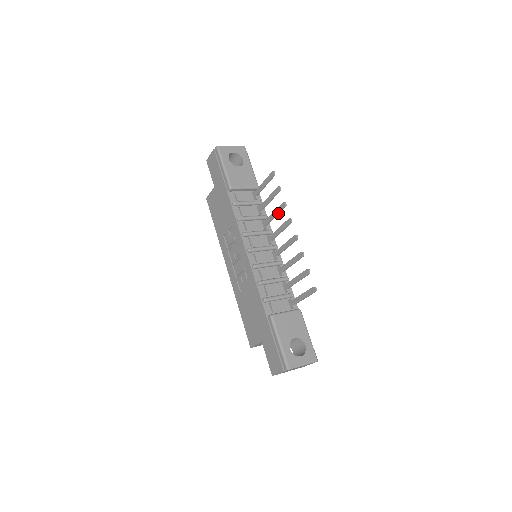
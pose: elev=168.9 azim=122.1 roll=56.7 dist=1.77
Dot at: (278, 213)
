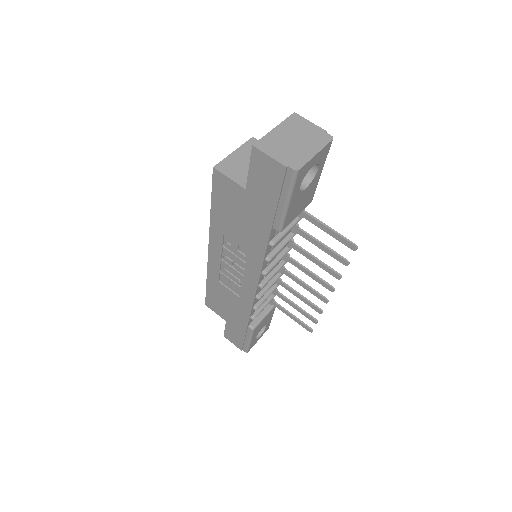
Dot at: (322, 268)
